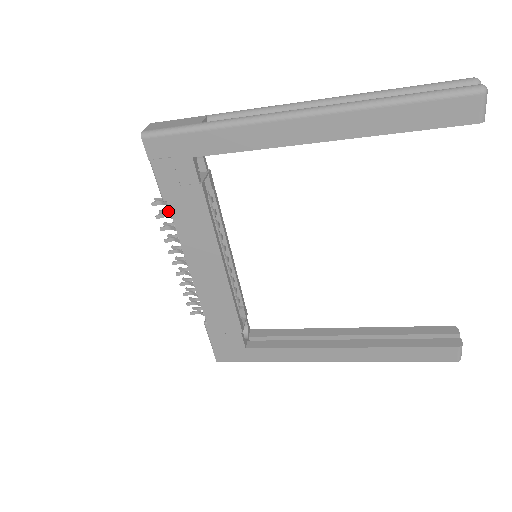
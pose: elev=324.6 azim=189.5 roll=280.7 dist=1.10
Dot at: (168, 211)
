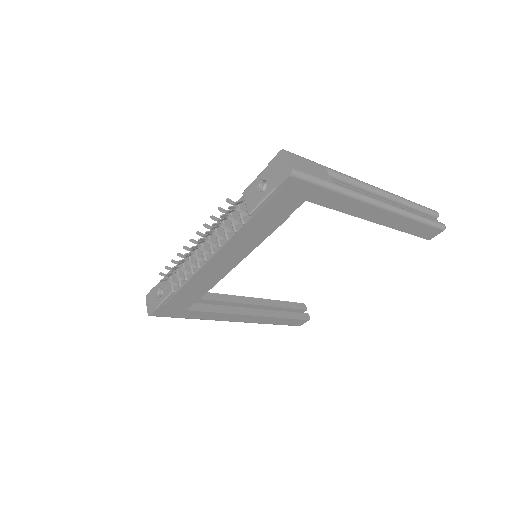
Dot at: (229, 211)
